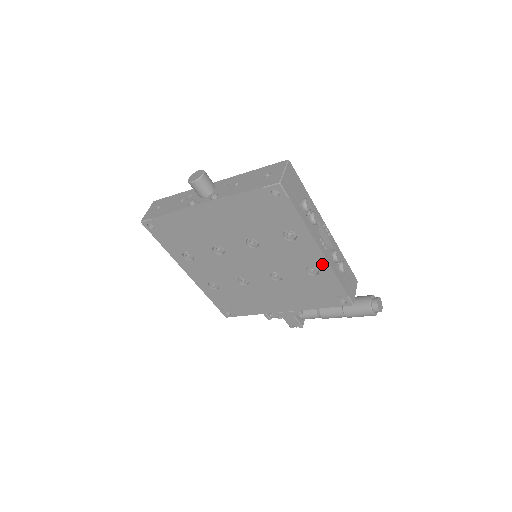
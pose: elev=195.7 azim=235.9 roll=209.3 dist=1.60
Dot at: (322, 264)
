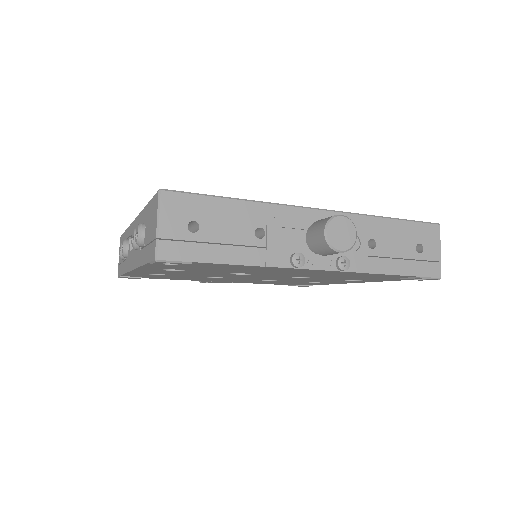
Dot at: (337, 283)
